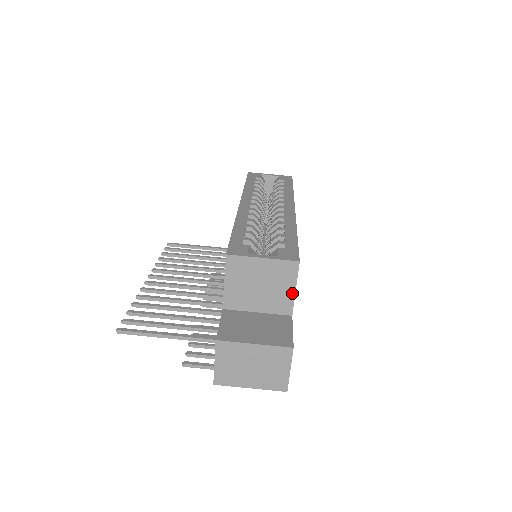
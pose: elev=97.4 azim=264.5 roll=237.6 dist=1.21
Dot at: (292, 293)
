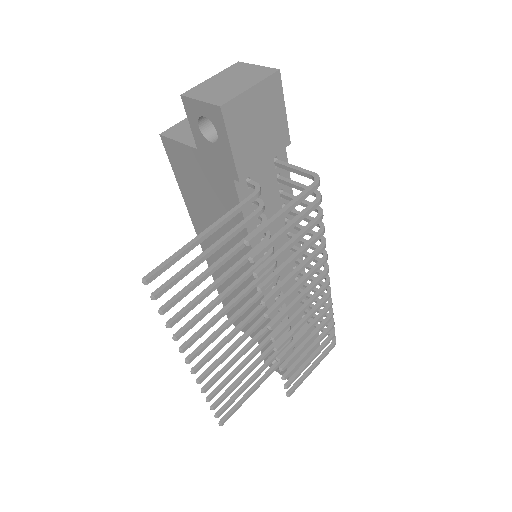
Dot at: occluded
